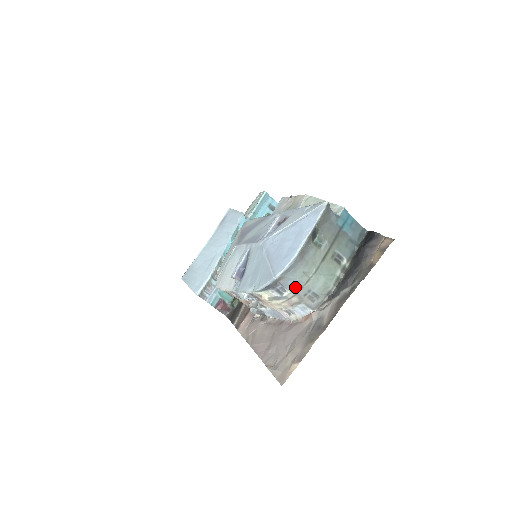
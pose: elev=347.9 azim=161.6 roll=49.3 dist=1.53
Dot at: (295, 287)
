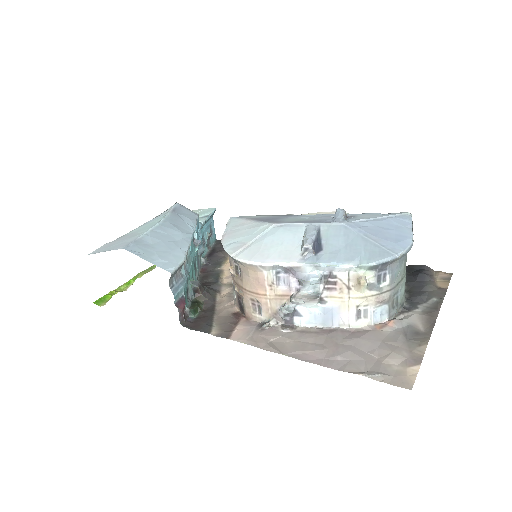
Dot at: (394, 280)
